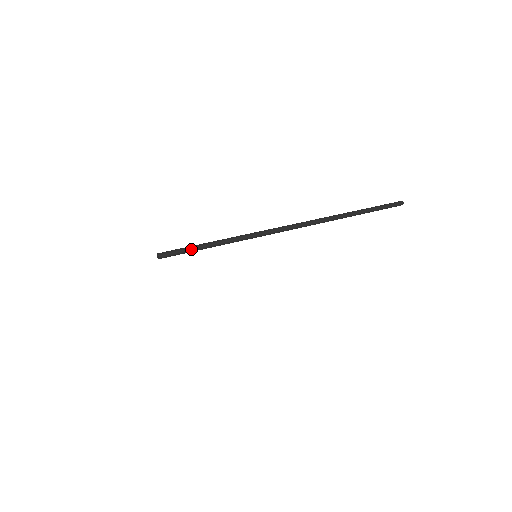
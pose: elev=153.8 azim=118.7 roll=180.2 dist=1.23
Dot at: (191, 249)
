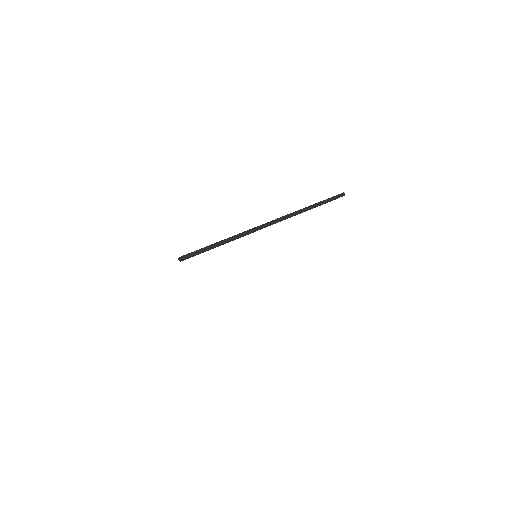
Dot at: (203, 251)
